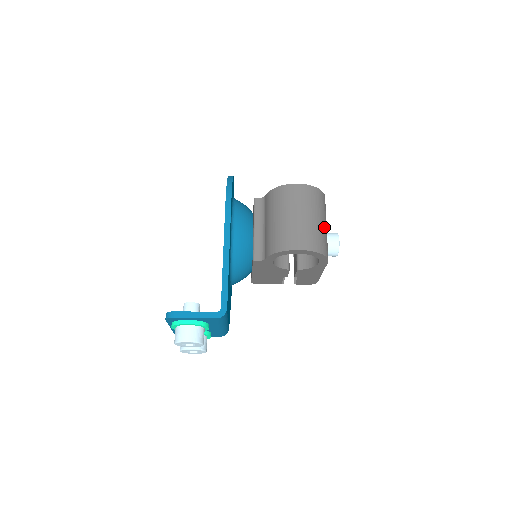
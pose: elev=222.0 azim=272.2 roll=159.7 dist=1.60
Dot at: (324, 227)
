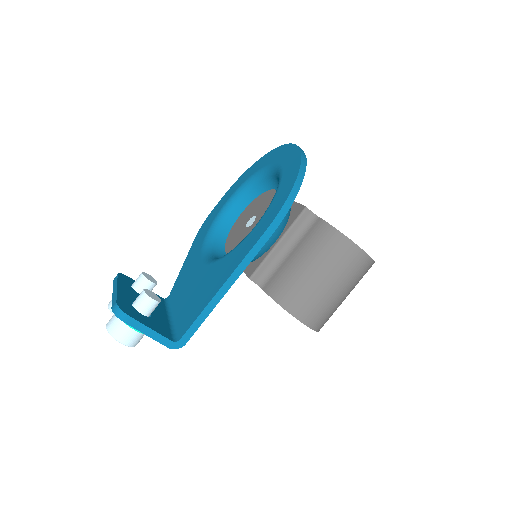
Dot at: occluded
